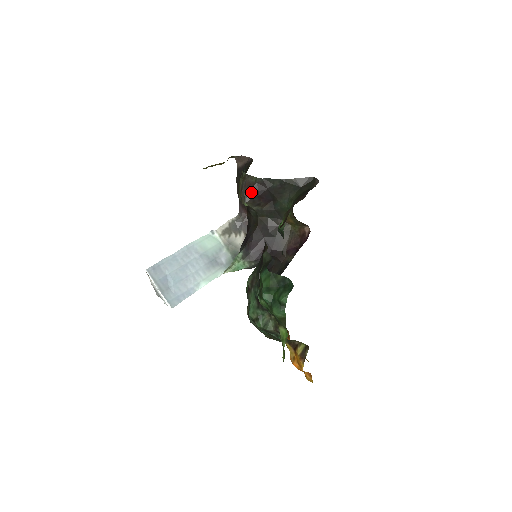
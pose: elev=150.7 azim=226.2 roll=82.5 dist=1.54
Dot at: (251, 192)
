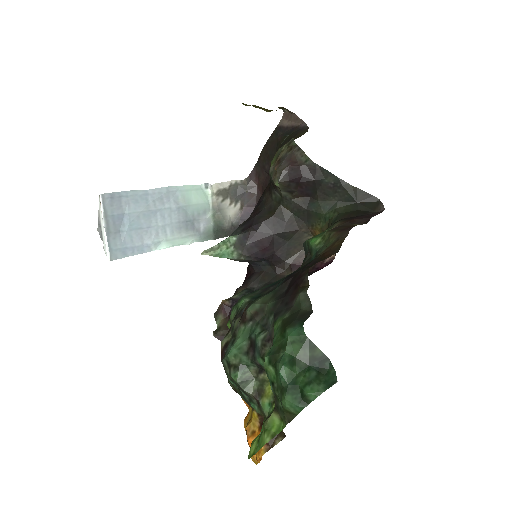
Dot at: (293, 172)
